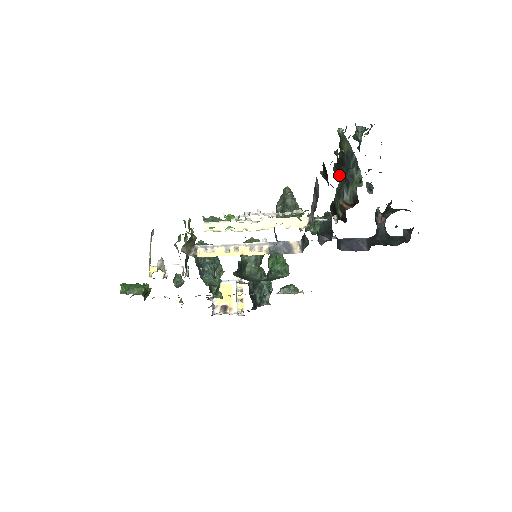
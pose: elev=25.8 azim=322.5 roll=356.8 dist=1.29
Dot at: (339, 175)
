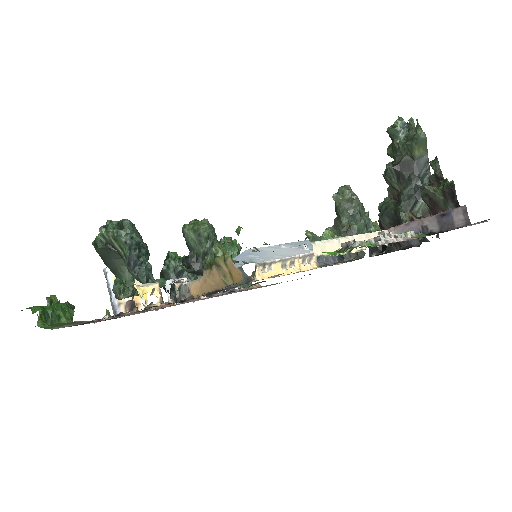
Dot at: occluded
